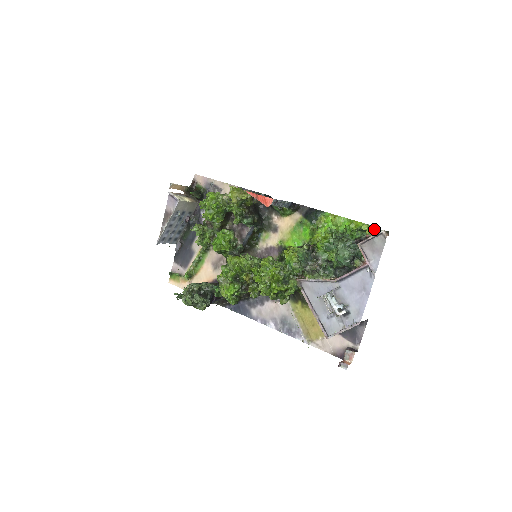
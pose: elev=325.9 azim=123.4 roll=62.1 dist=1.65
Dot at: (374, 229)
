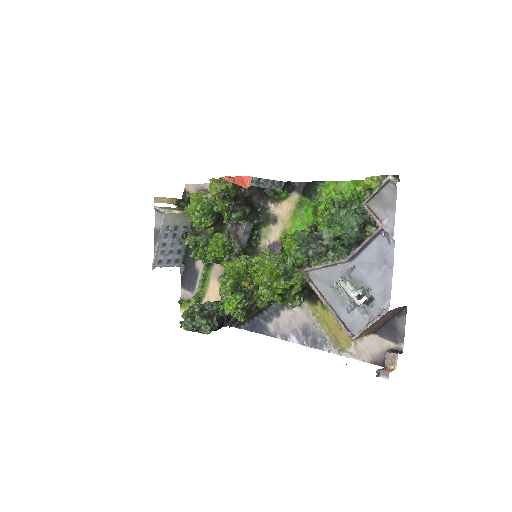
Dot at: (378, 177)
